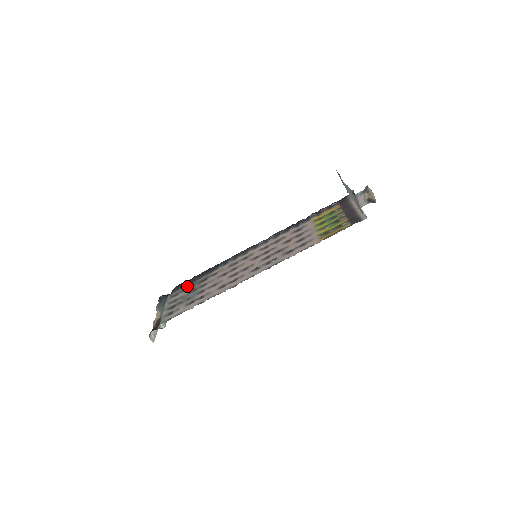
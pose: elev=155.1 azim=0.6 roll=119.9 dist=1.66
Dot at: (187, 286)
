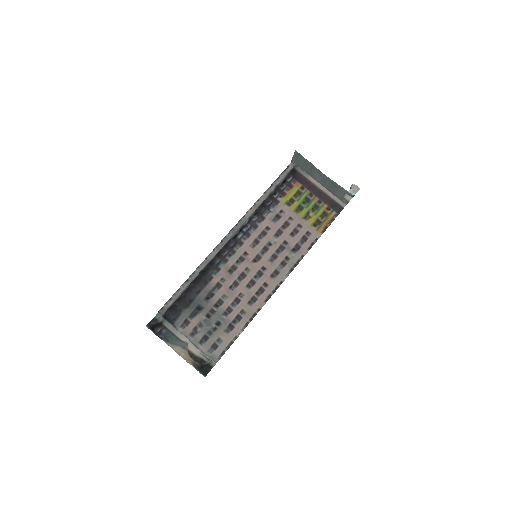
Dot at: (189, 308)
